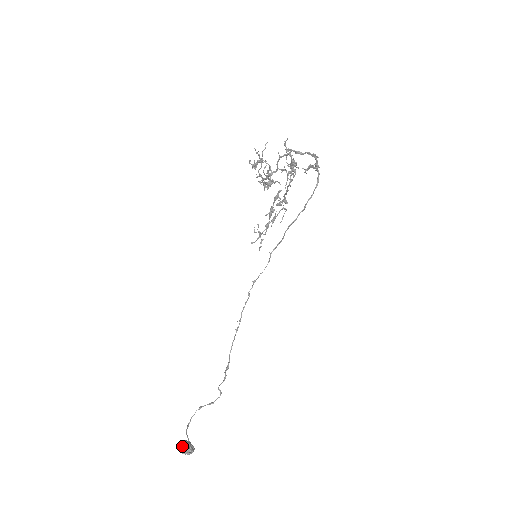
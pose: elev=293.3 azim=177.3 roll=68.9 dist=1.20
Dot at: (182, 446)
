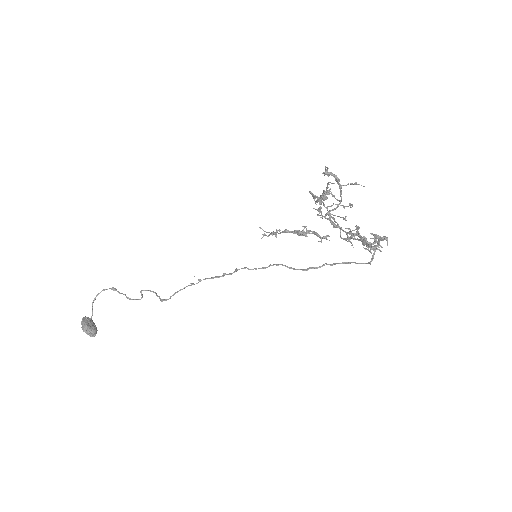
Dot at: (89, 333)
